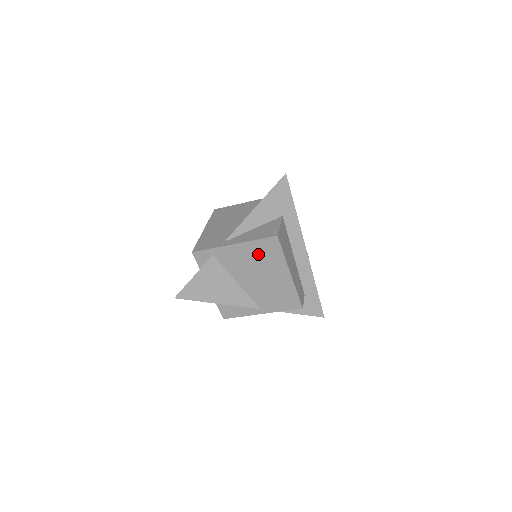
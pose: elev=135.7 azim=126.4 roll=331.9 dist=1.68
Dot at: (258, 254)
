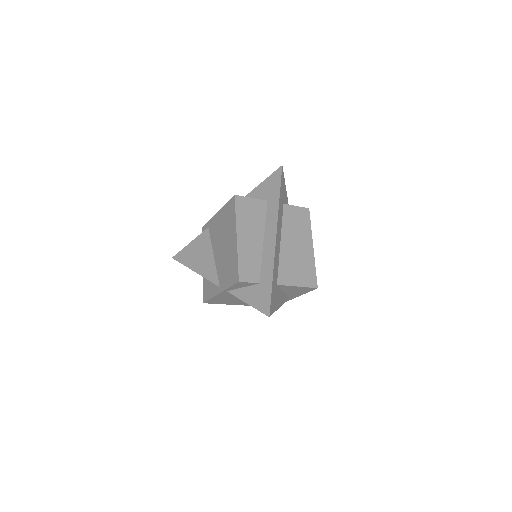
Dot at: (225, 219)
